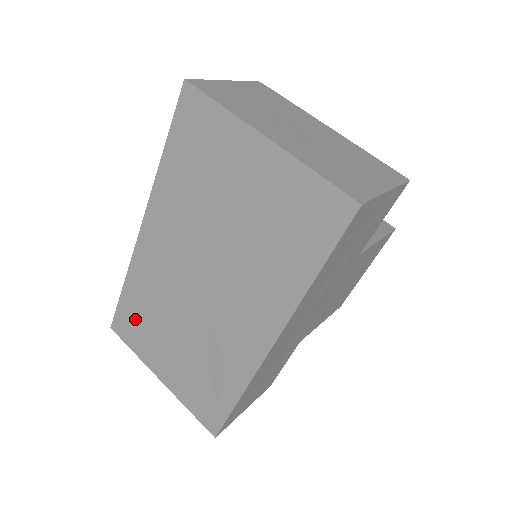
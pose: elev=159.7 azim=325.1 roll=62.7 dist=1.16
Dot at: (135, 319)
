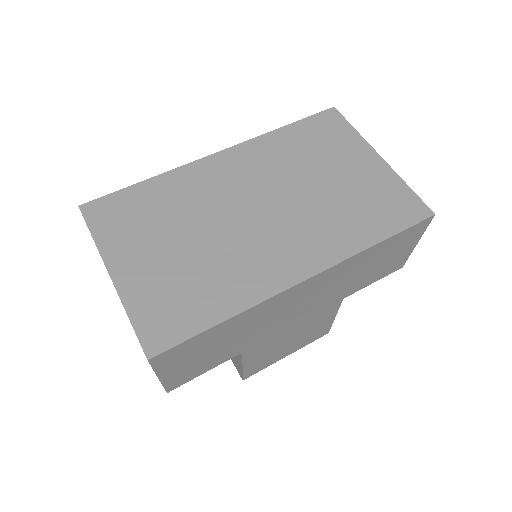
Dot at: (132, 210)
